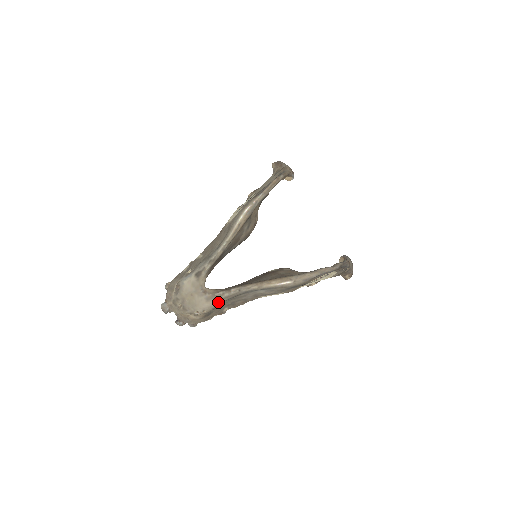
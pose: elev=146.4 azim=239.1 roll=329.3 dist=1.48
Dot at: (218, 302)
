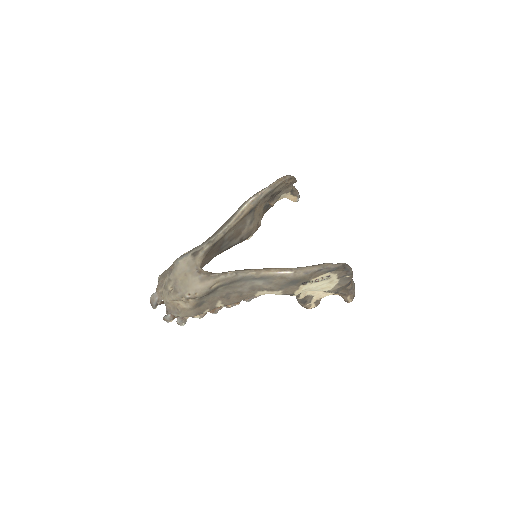
Dot at: (212, 285)
